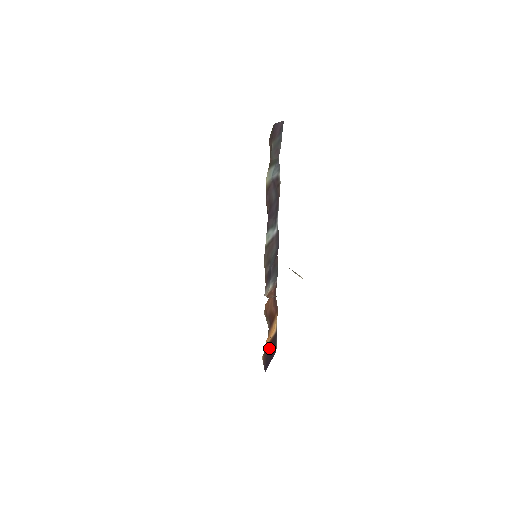
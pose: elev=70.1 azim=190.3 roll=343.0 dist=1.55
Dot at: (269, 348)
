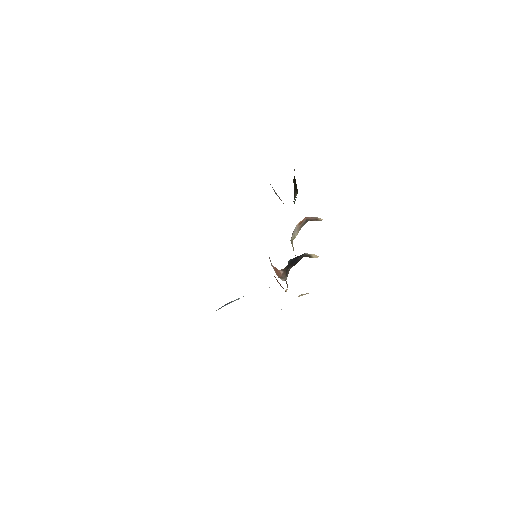
Dot at: occluded
